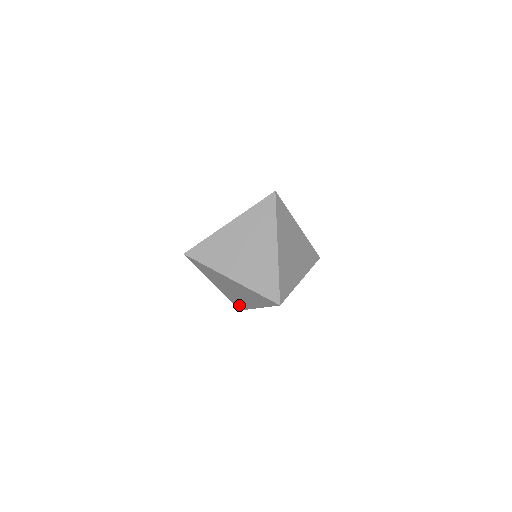
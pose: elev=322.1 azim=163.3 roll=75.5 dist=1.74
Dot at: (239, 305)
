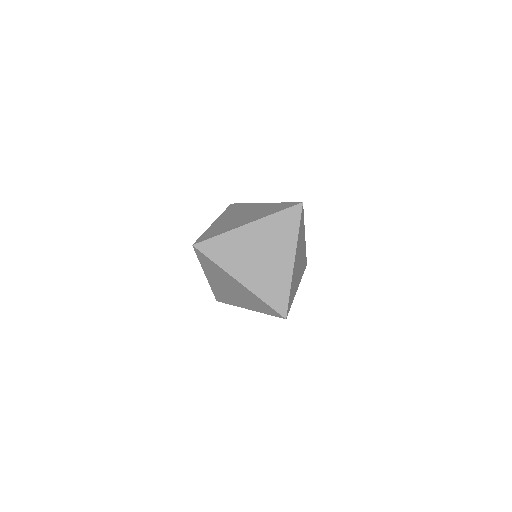
Dot at: (222, 298)
